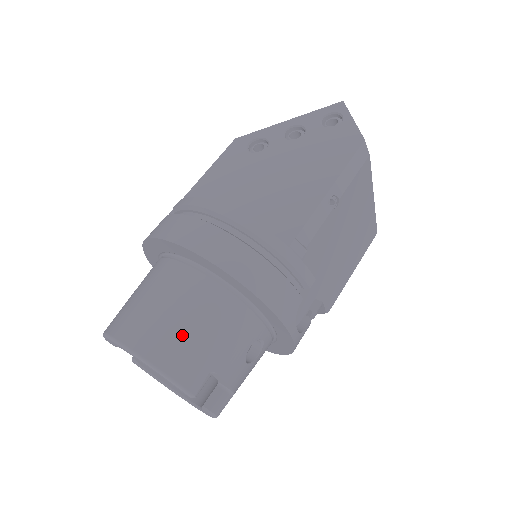
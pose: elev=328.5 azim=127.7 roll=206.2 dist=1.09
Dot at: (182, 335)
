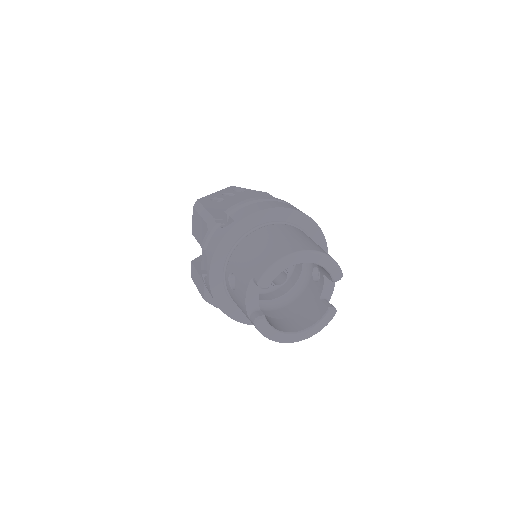
Dot at: (317, 245)
